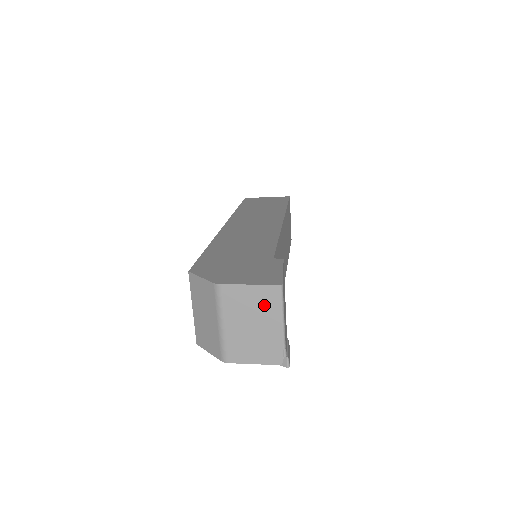
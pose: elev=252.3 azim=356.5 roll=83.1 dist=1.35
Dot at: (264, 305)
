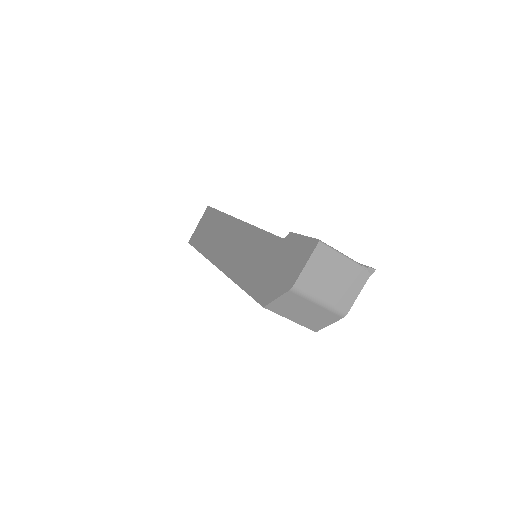
Dot at: (325, 262)
